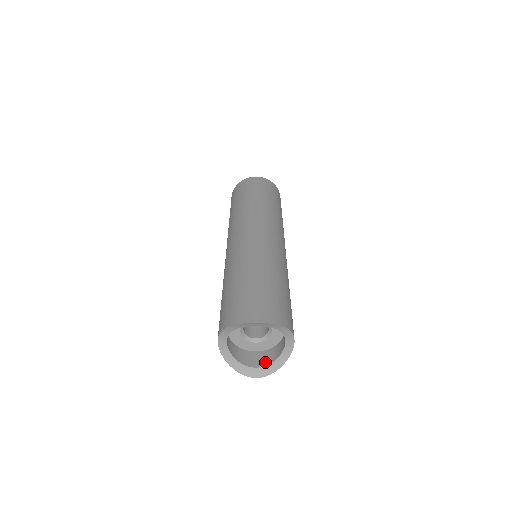
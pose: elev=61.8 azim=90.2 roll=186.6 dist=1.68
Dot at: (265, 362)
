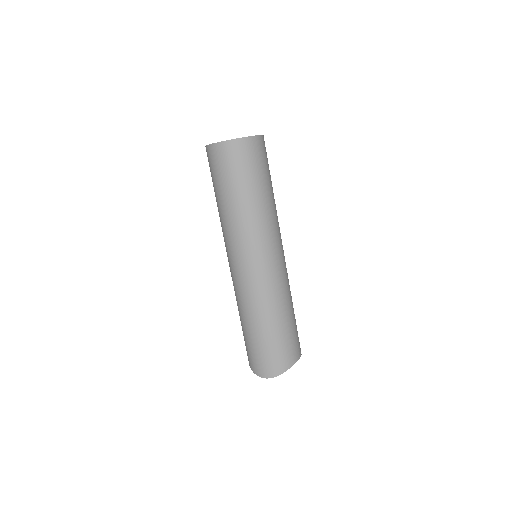
Dot at: occluded
